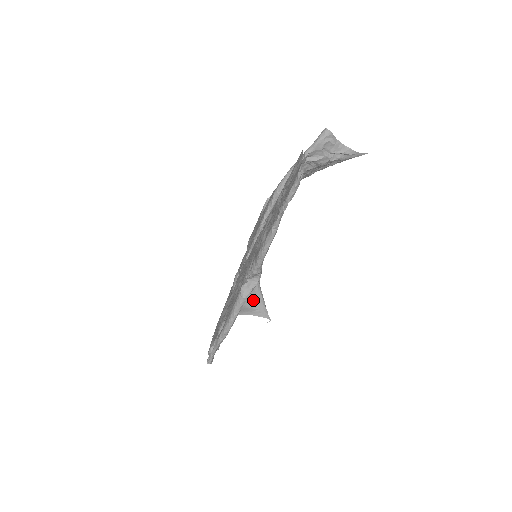
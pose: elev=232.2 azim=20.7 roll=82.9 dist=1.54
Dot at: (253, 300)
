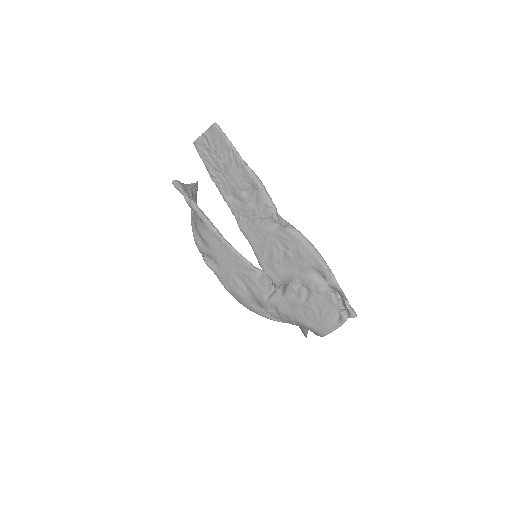
Dot at: occluded
